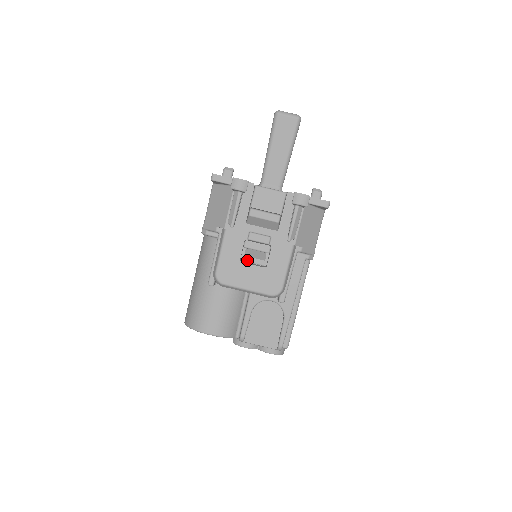
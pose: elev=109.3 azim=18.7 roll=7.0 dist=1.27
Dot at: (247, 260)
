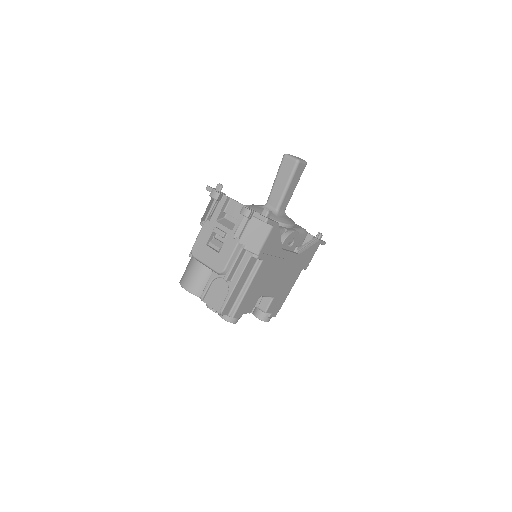
Dot at: (210, 245)
